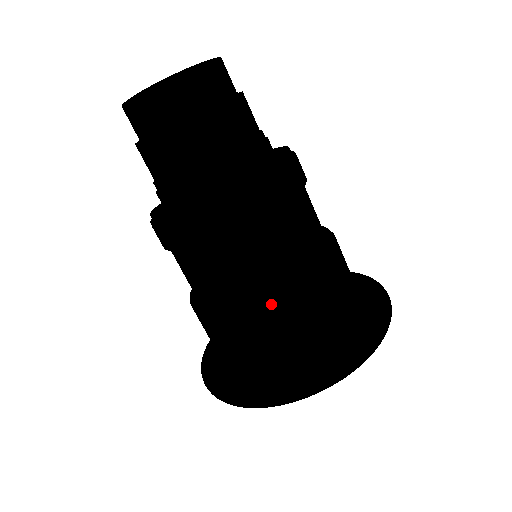
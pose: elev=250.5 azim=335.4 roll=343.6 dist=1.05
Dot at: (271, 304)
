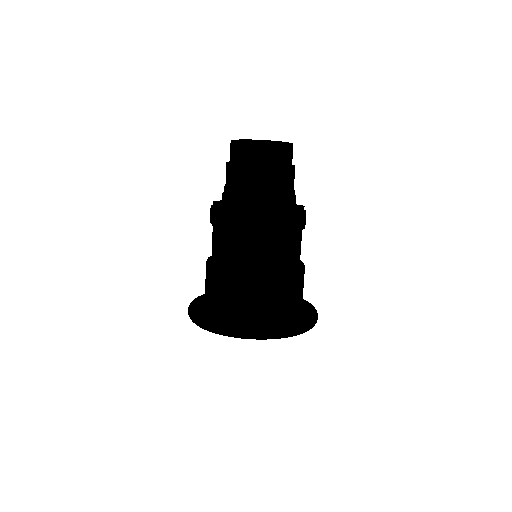
Dot at: (216, 272)
